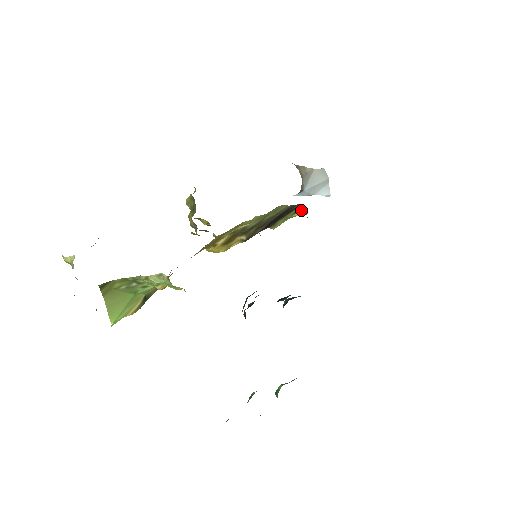
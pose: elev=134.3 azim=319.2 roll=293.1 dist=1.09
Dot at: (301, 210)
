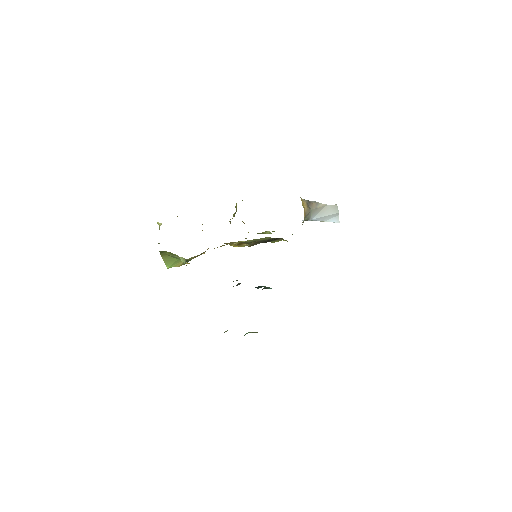
Dot at: (286, 240)
